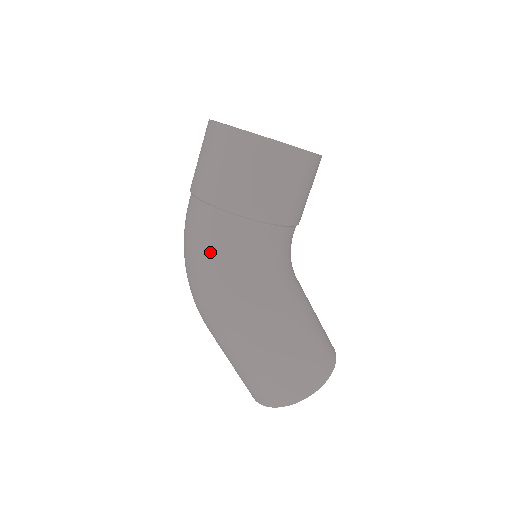
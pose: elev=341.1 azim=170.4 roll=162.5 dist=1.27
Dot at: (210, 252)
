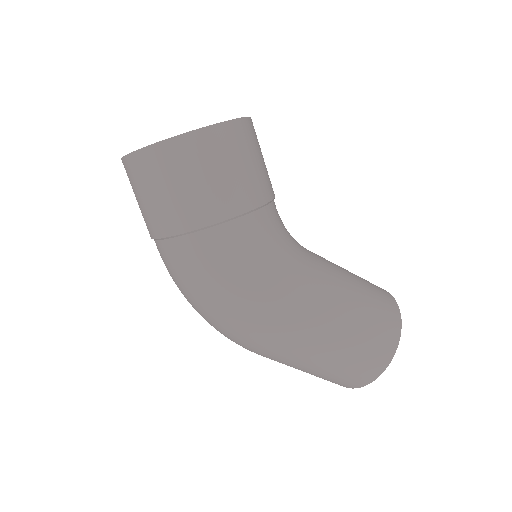
Dot at: (217, 279)
